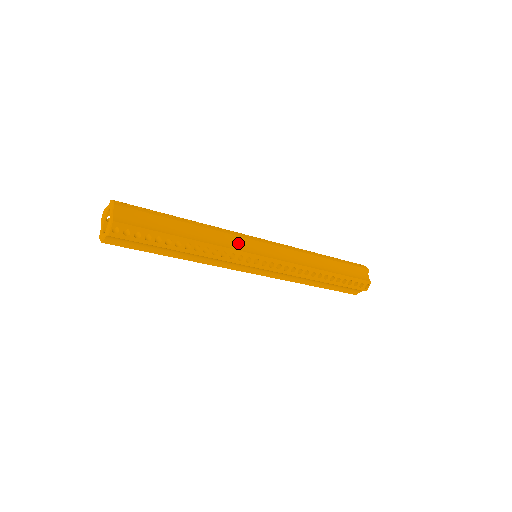
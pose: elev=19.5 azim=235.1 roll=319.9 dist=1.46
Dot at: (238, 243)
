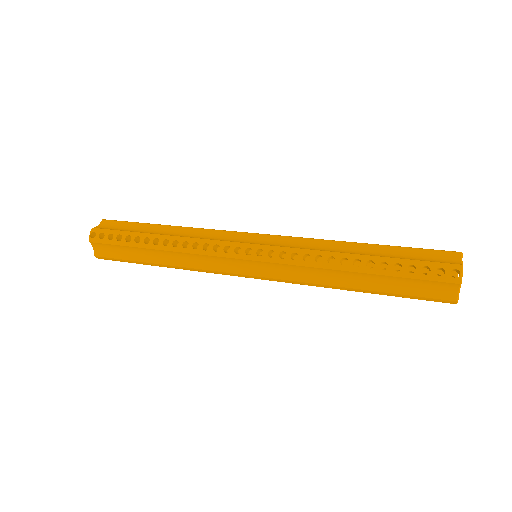
Dot at: (214, 261)
